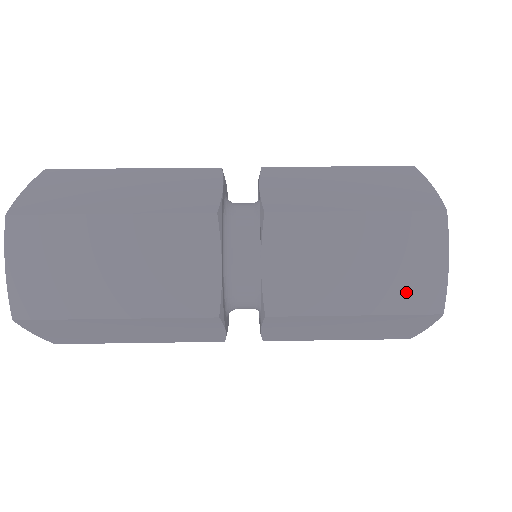
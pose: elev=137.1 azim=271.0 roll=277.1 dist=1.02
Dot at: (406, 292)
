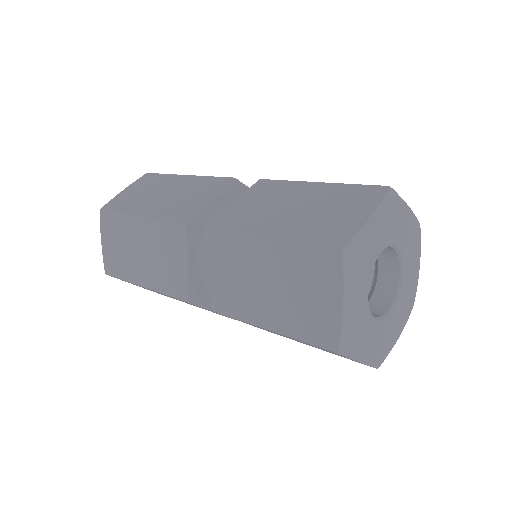
Dot at: (306, 322)
